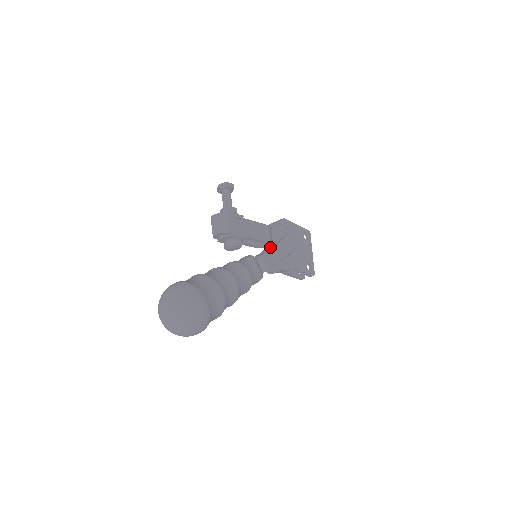
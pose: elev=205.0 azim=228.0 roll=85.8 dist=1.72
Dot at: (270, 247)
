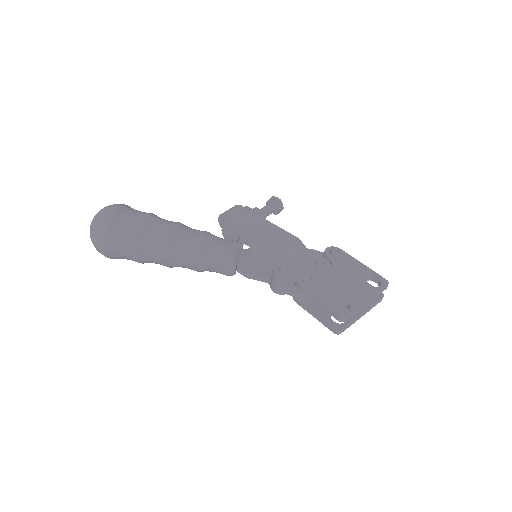
Dot at: occluded
